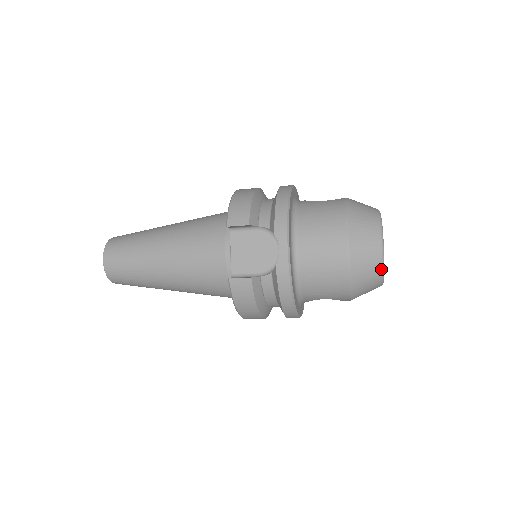
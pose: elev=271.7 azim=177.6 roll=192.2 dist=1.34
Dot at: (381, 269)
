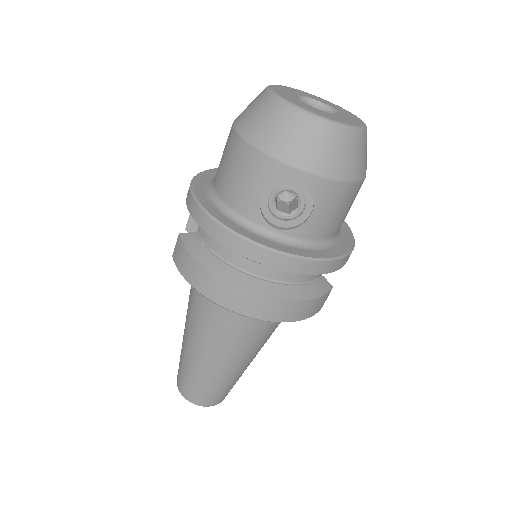
Dot at: (272, 98)
